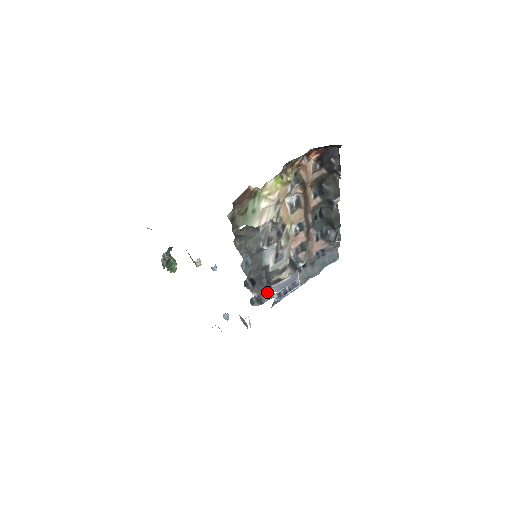
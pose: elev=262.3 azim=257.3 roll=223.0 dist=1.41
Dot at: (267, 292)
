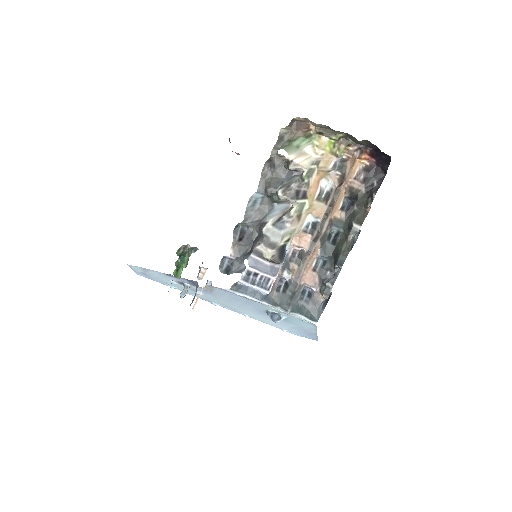
Dot at: (241, 266)
